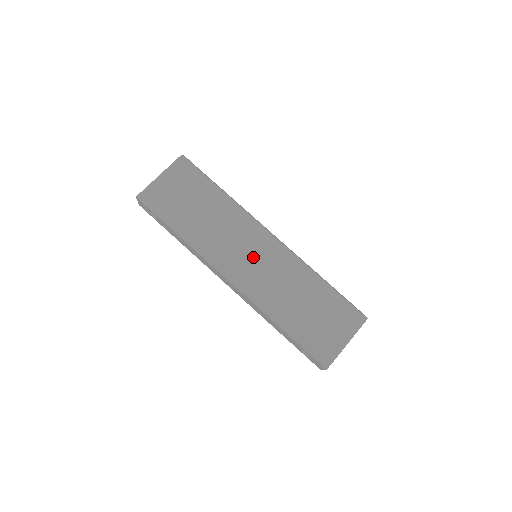
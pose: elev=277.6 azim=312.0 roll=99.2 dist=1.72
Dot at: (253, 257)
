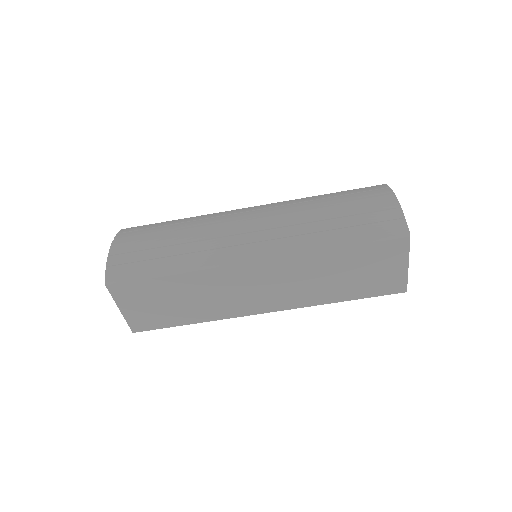
Dot at: (261, 287)
